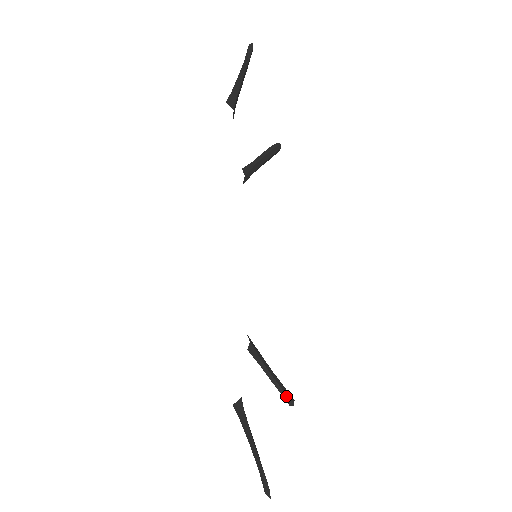
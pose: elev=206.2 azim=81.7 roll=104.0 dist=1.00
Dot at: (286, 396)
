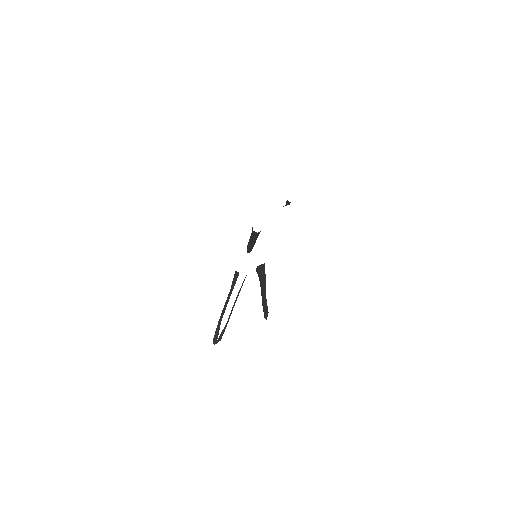
Dot at: occluded
